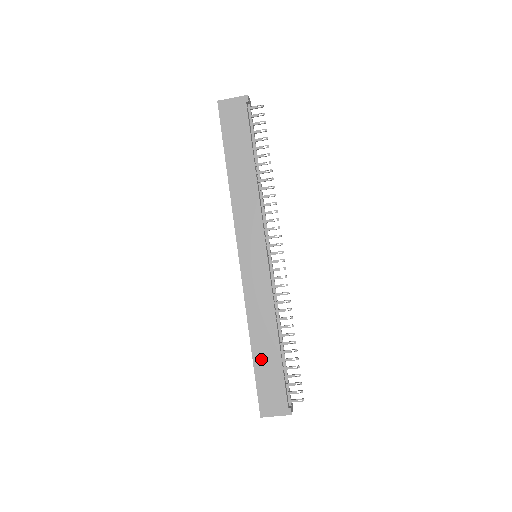
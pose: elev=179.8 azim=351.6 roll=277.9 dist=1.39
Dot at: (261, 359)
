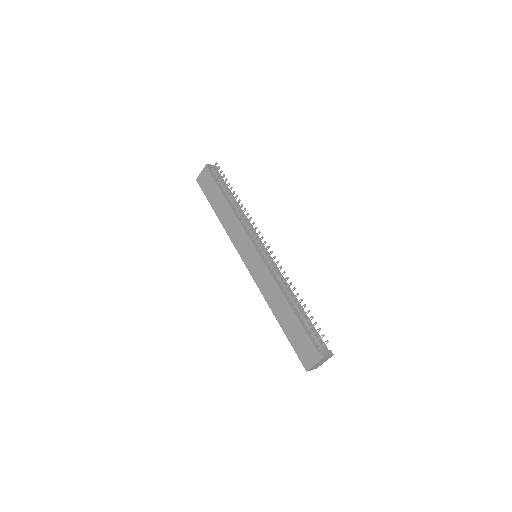
Dot at: (286, 326)
